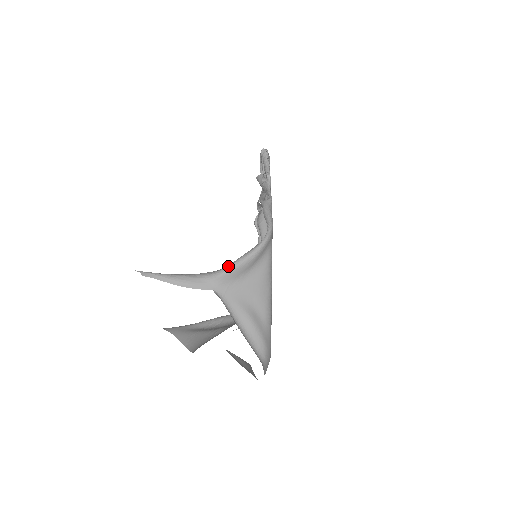
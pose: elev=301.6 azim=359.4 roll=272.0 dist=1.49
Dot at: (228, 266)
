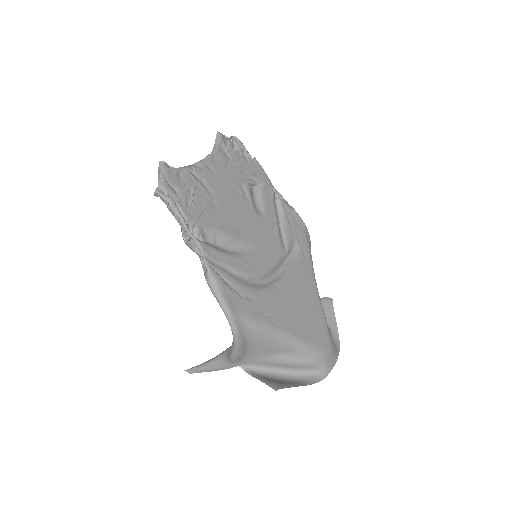
Dot at: (230, 357)
